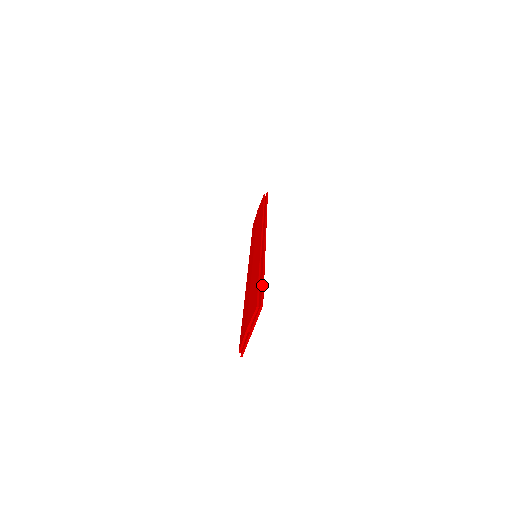
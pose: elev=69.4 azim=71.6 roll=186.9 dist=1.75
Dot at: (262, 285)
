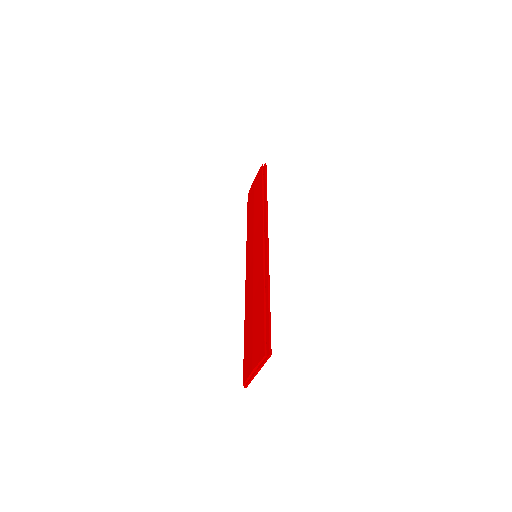
Dot at: (269, 323)
